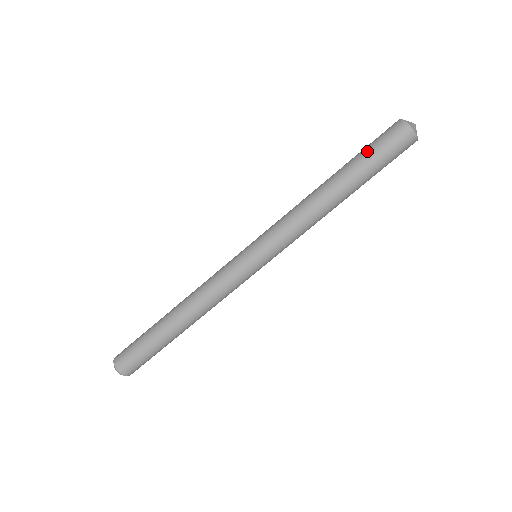
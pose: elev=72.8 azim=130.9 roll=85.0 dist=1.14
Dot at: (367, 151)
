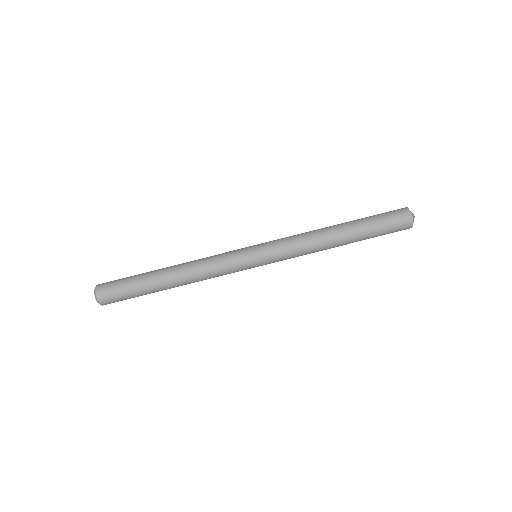
Dot at: (376, 220)
